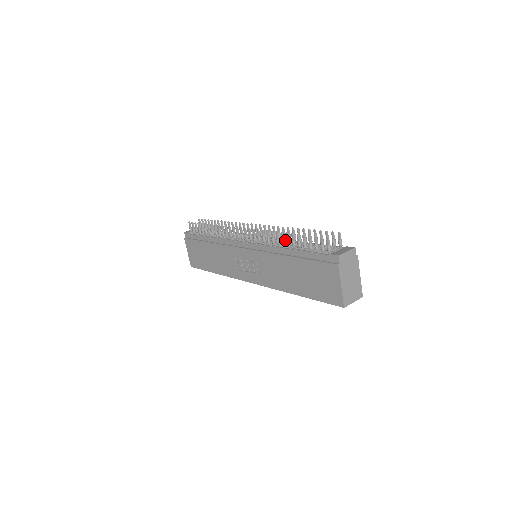
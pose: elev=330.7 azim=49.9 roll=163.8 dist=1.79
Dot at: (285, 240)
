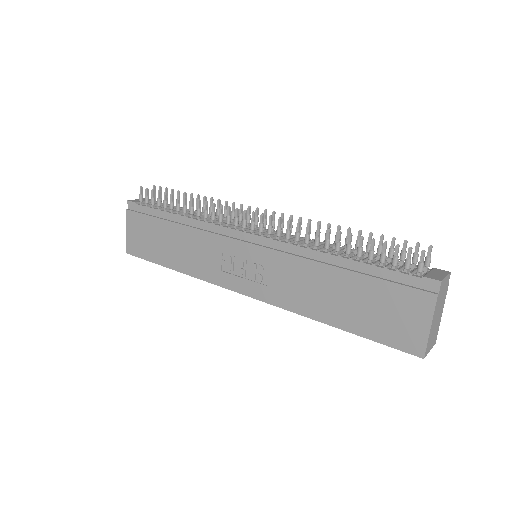
Dot at: occluded
